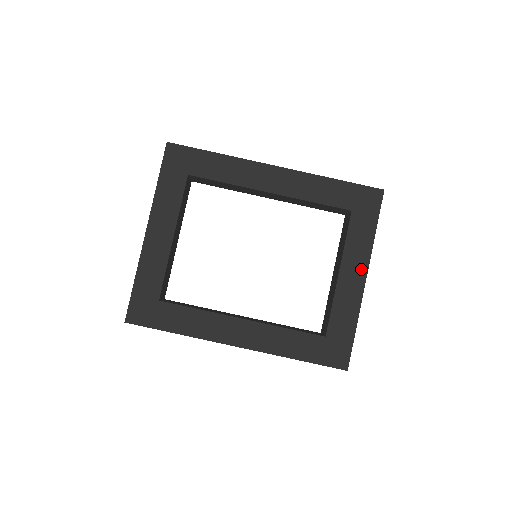
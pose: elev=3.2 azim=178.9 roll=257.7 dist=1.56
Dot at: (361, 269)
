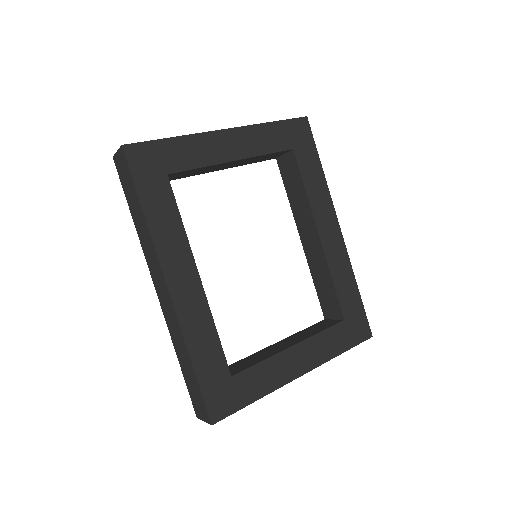
Dot at: (307, 364)
